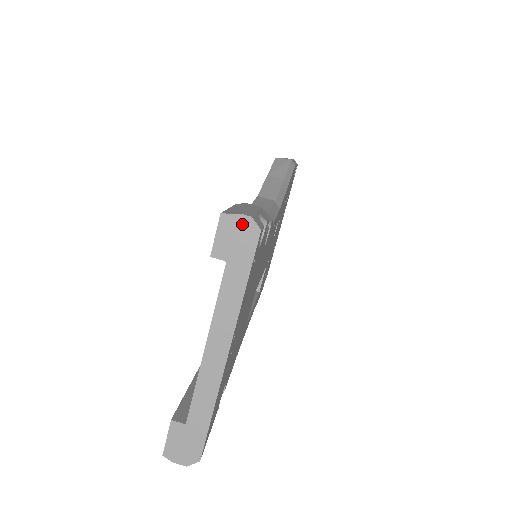
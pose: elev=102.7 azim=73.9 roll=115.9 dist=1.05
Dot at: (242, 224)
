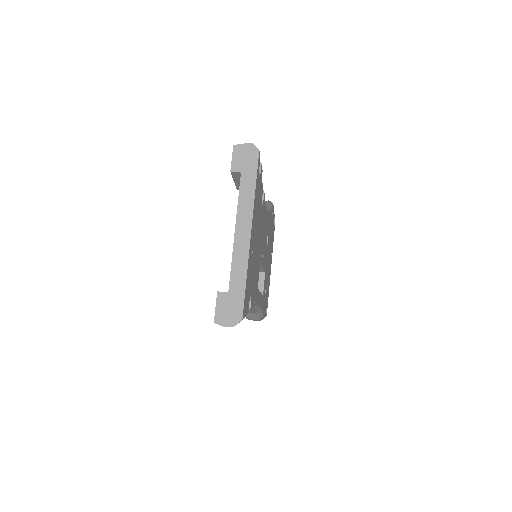
Dot at: (247, 149)
